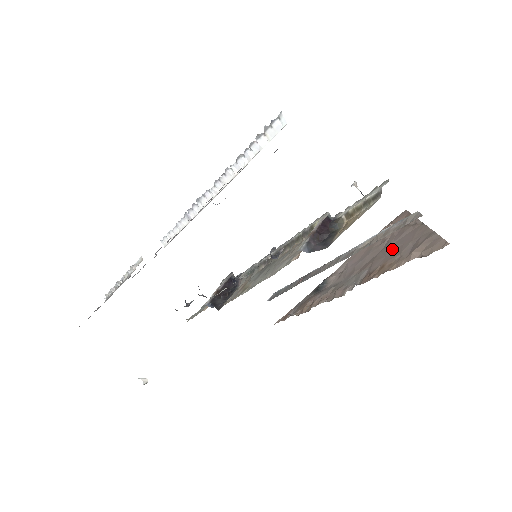
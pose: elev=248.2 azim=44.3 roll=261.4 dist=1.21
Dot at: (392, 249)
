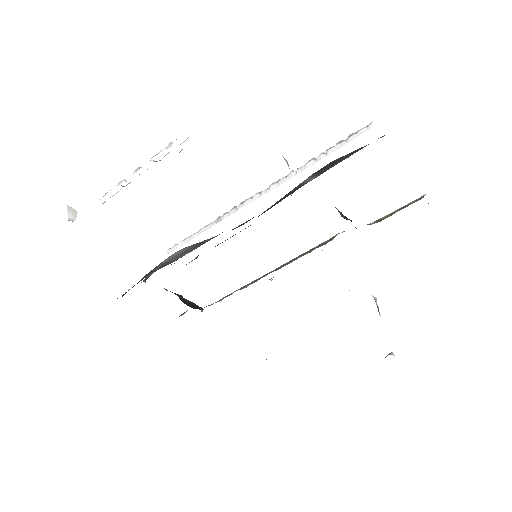
Dot at: occluded
